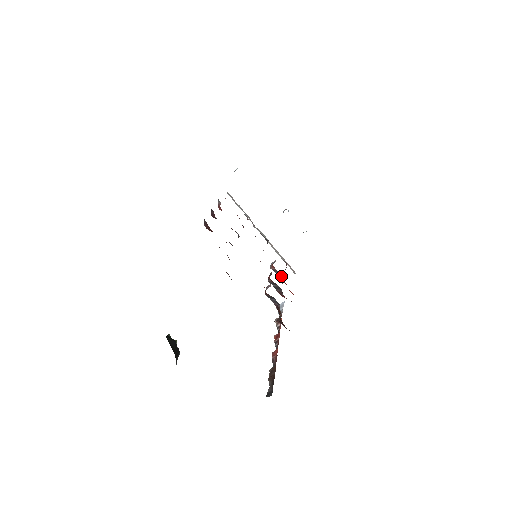
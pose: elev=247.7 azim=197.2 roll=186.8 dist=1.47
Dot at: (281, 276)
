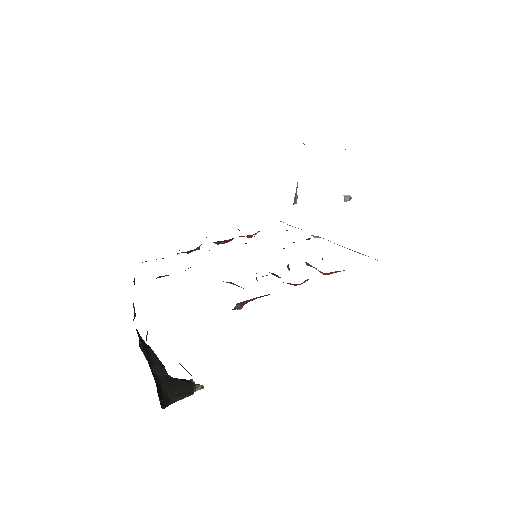
Dot at: occluded
